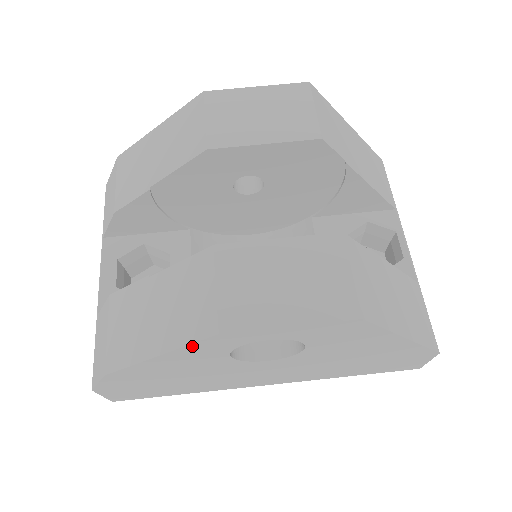
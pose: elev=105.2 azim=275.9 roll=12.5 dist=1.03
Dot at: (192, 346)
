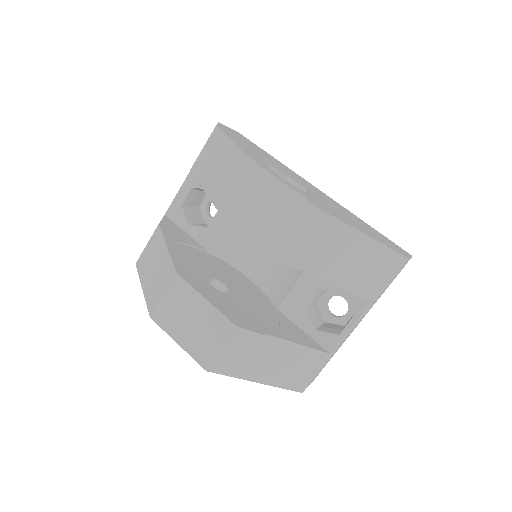
Dot at: occluded
